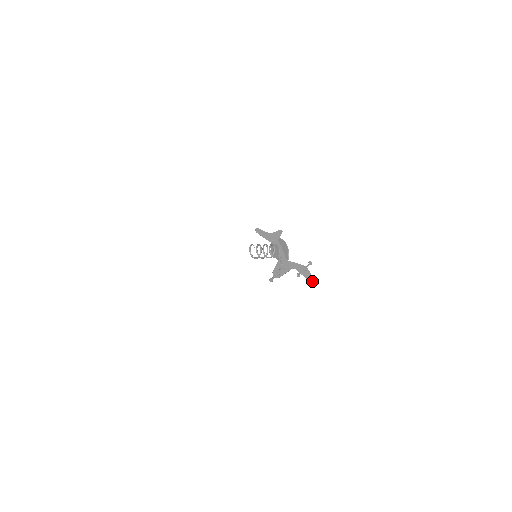
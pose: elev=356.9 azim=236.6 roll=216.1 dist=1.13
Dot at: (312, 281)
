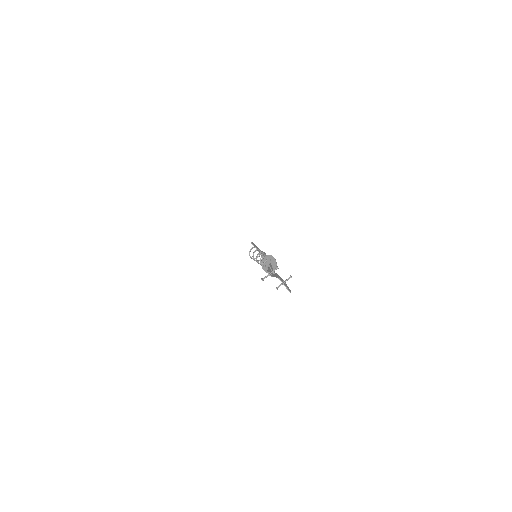
Dot at: (290, 291)
